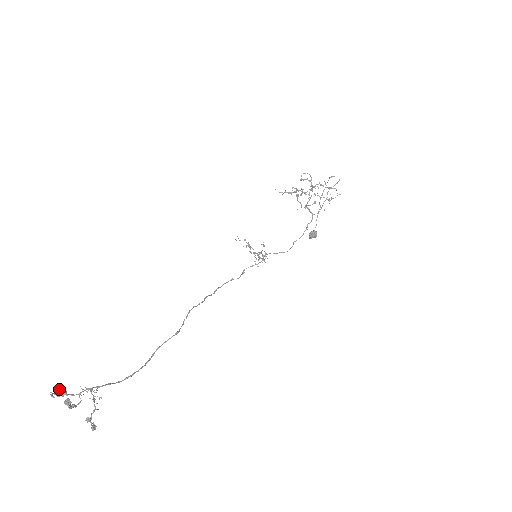
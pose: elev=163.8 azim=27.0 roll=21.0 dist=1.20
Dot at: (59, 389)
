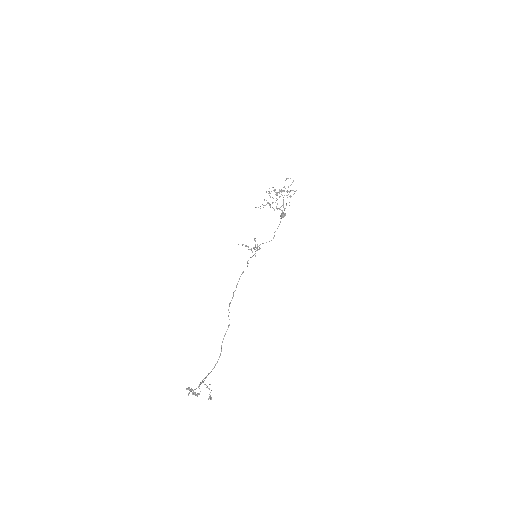
Dot at: (188, 389)
